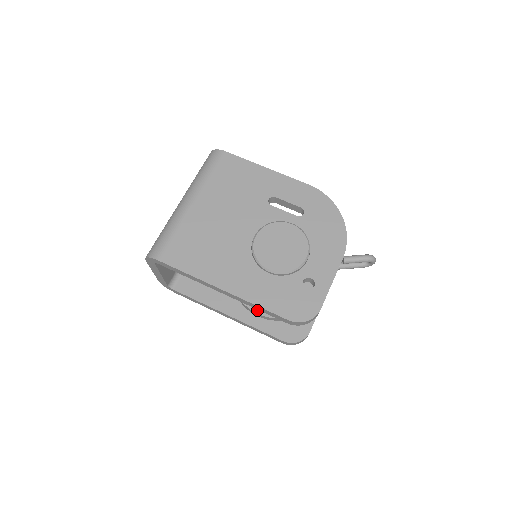
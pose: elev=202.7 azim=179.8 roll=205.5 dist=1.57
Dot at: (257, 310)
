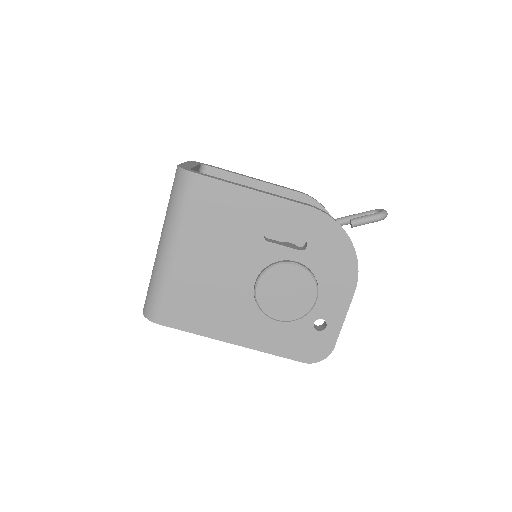
Dot at: occluded
